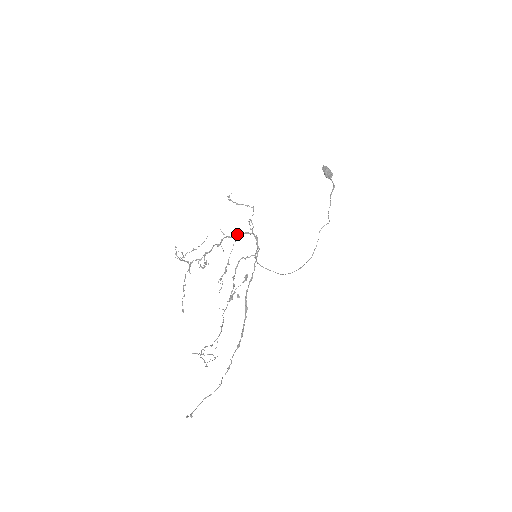
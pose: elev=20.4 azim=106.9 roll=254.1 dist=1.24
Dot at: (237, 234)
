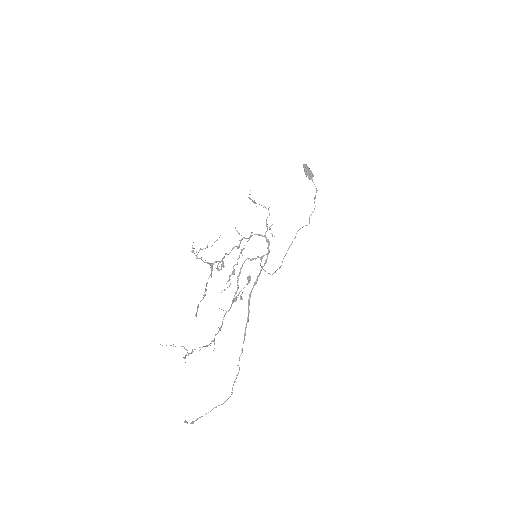
Dot at: (250, 235)
